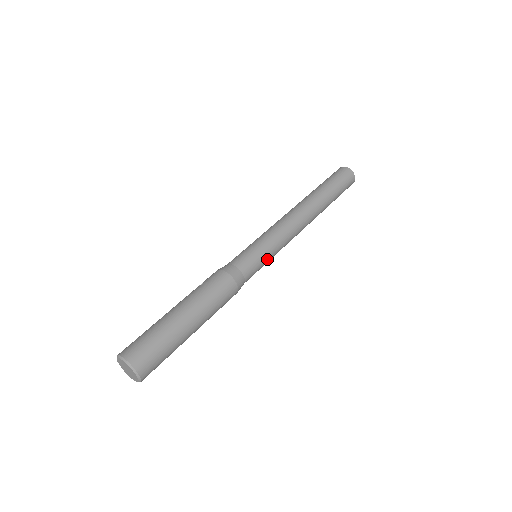
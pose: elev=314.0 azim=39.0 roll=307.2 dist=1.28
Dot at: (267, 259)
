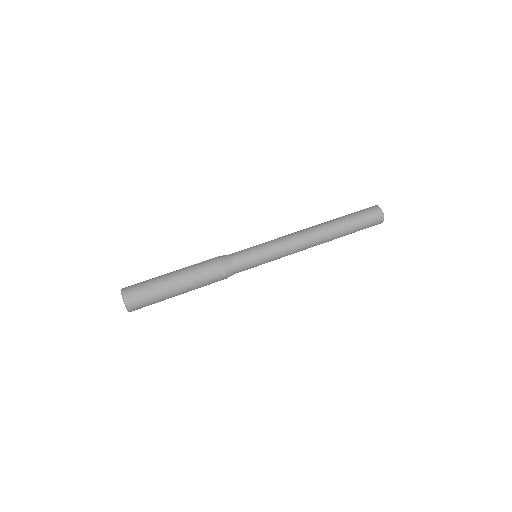
Dot at: (262, 261)
